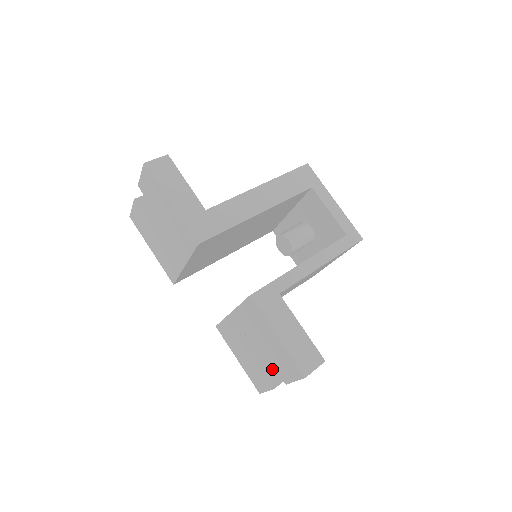
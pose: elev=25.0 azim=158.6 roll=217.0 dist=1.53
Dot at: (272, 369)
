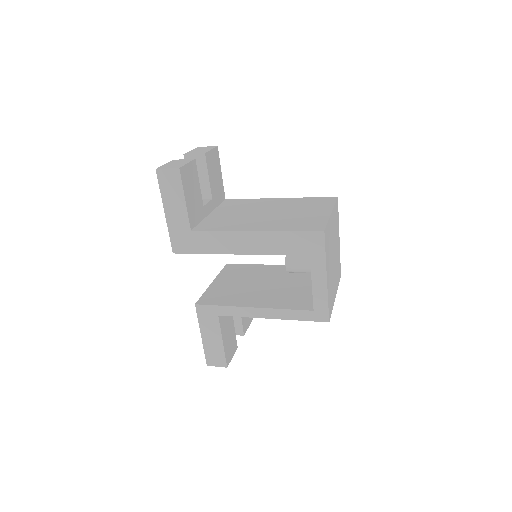
Dot at: occluded
